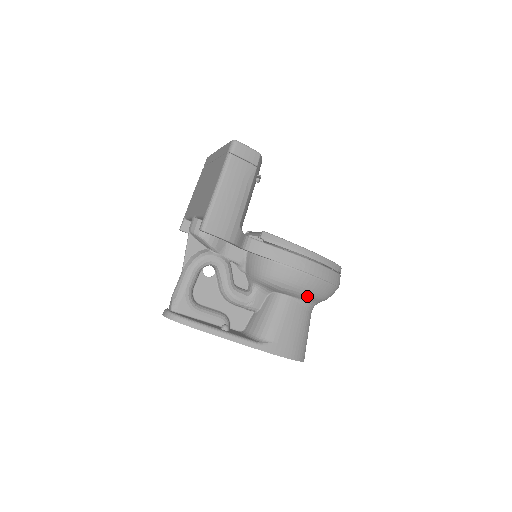
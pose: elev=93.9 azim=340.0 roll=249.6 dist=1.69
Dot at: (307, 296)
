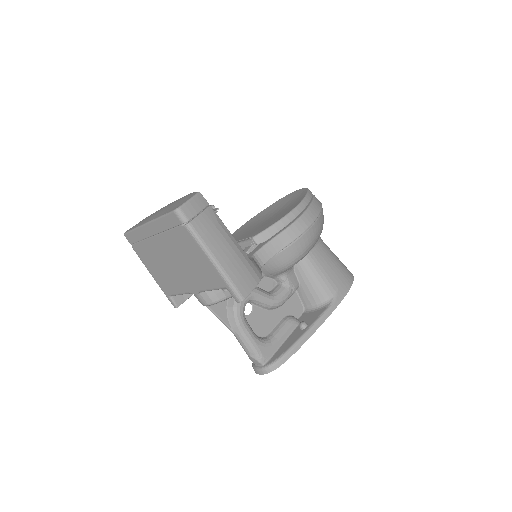
Dot at: occluded
